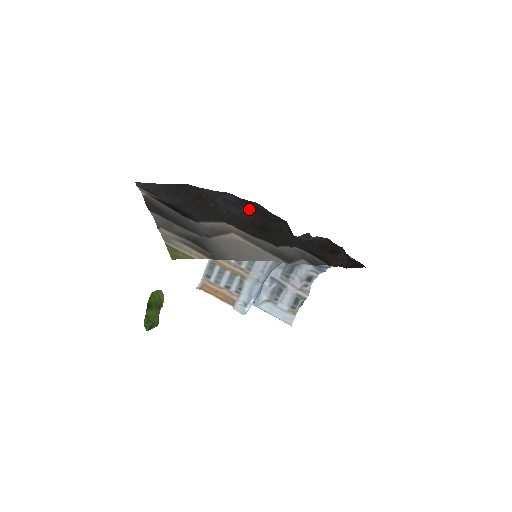
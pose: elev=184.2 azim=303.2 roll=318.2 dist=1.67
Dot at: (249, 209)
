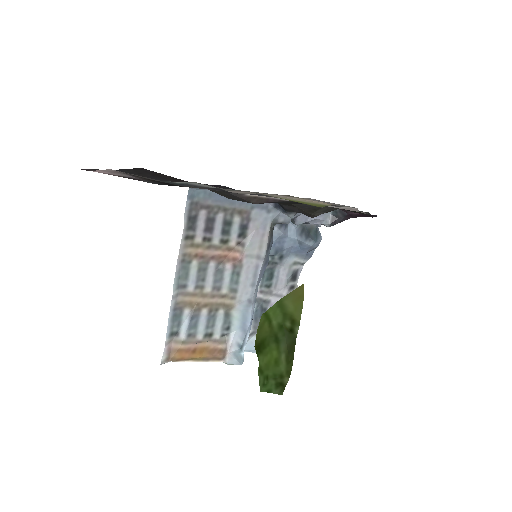
Dot at: occluded
